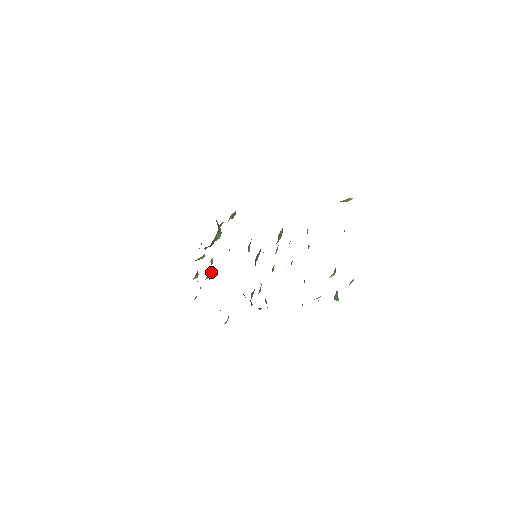
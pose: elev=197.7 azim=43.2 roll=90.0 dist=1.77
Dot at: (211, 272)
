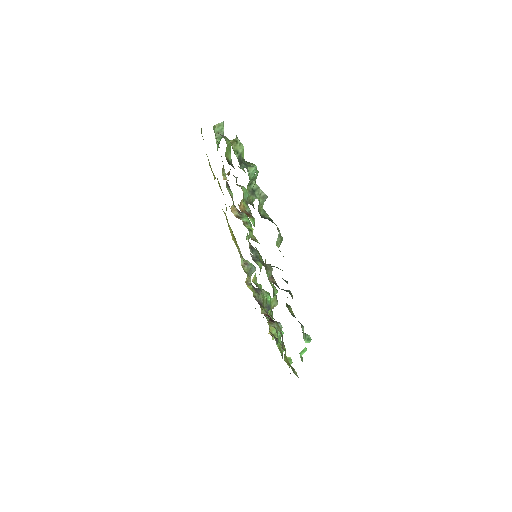
Dot at: (274, 322)
